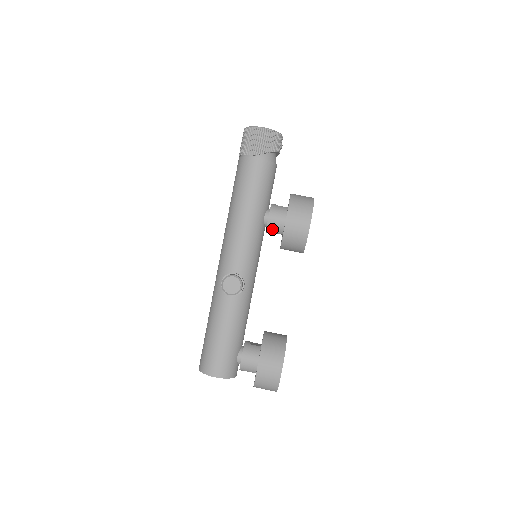
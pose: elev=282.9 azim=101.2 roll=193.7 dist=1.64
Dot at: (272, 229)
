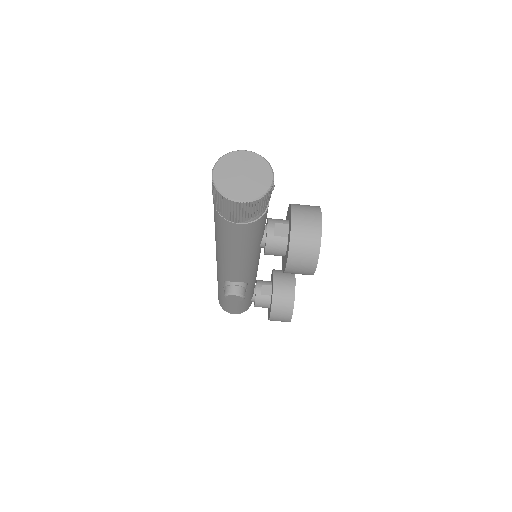
Dot at: occluded
